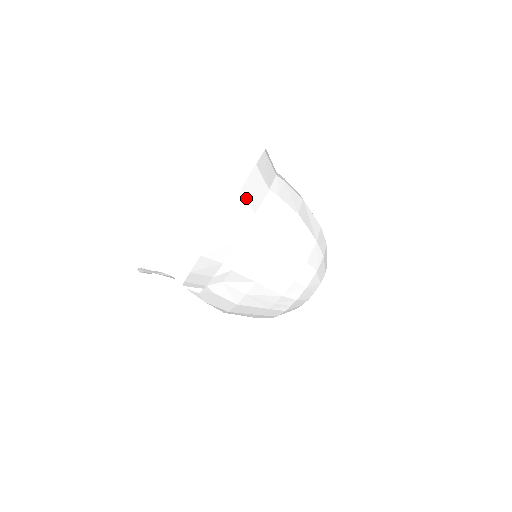
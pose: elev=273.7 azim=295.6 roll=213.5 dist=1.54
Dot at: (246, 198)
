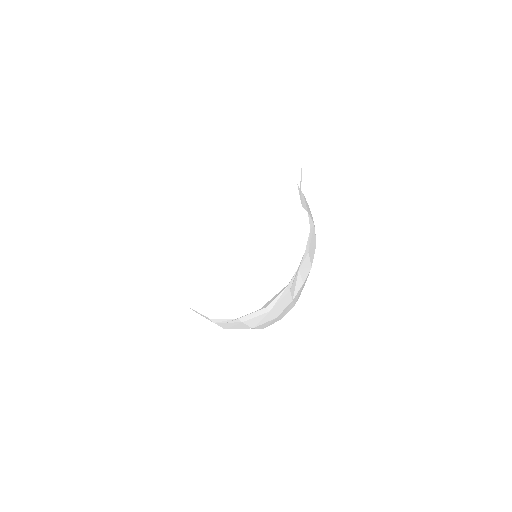
Dot at: occluded
